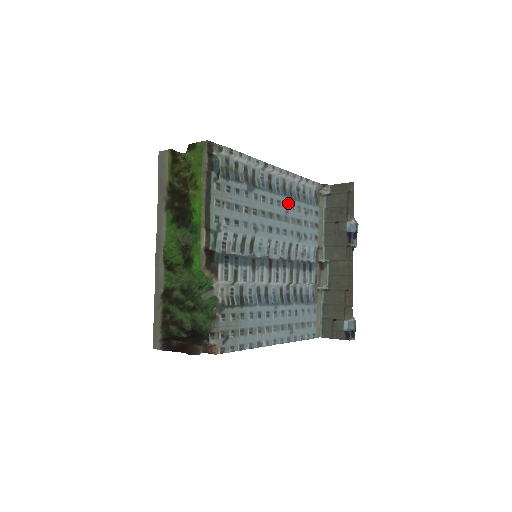
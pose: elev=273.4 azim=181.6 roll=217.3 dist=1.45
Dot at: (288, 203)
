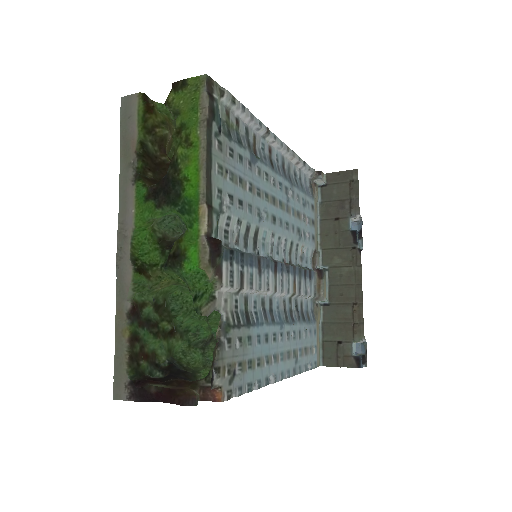
Dot at: (288, 188)
